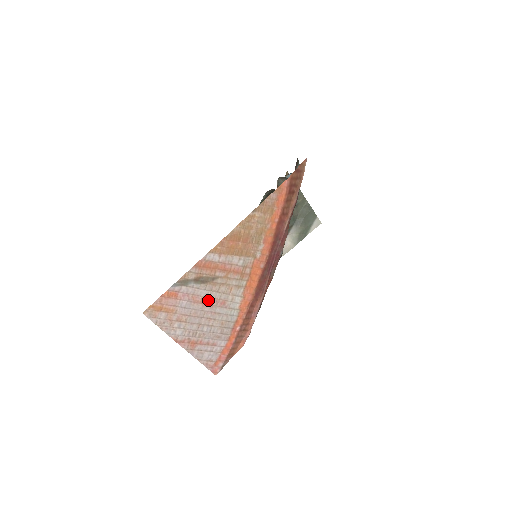
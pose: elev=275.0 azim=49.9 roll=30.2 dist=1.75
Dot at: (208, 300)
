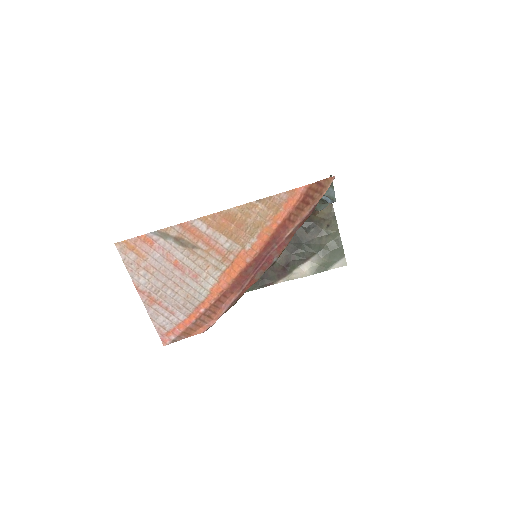
Dot at: (181, 265)
